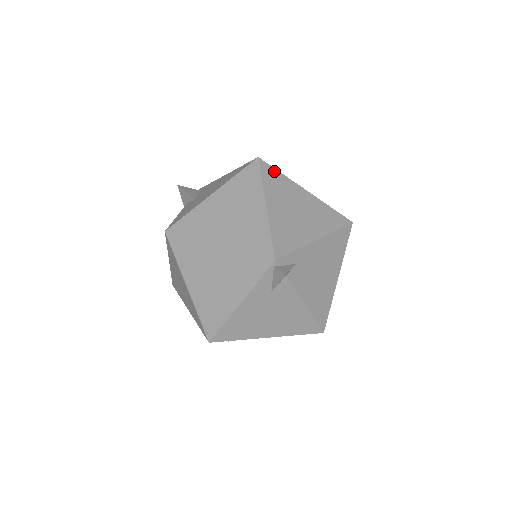
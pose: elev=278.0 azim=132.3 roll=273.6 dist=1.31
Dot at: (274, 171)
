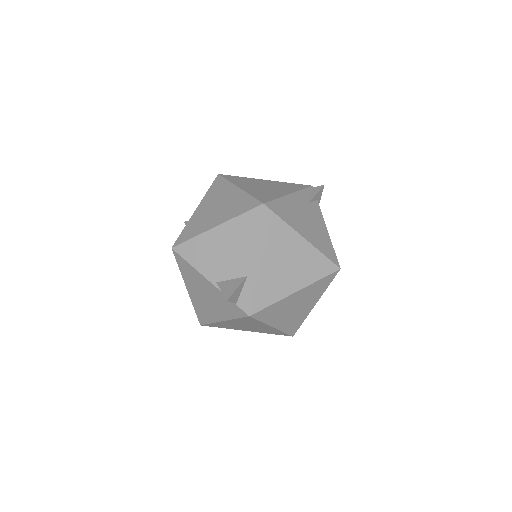
Dot at: occluded
